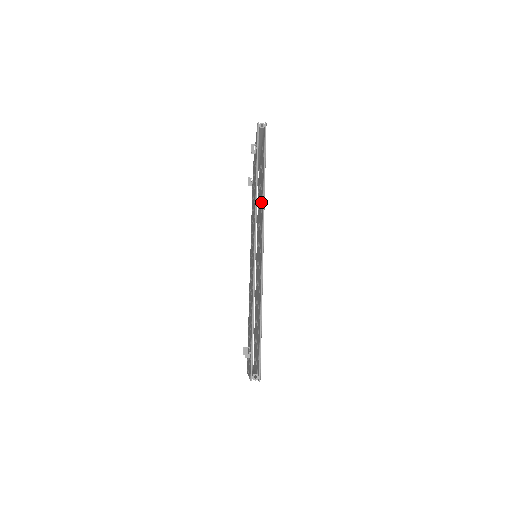
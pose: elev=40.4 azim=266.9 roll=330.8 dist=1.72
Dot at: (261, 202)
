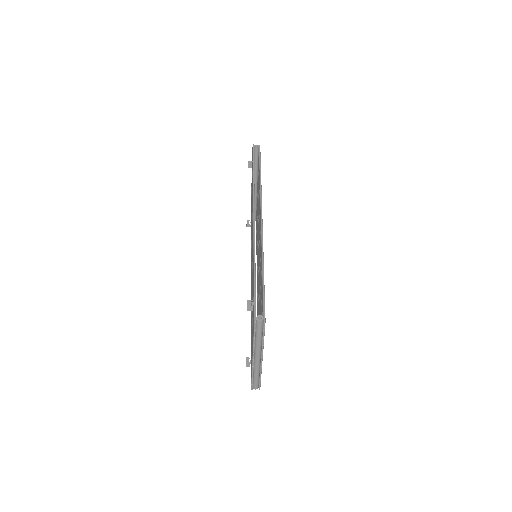
Dot at: occluded
